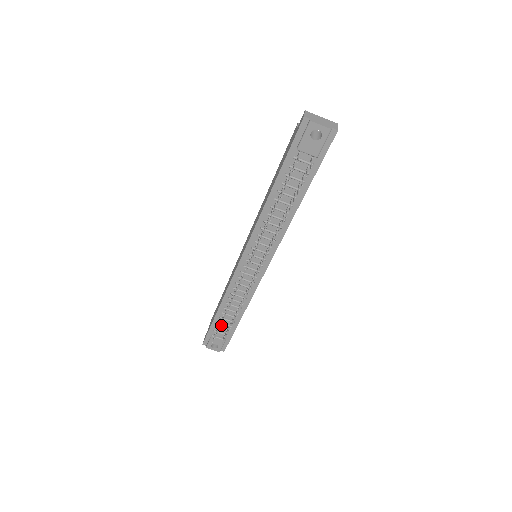
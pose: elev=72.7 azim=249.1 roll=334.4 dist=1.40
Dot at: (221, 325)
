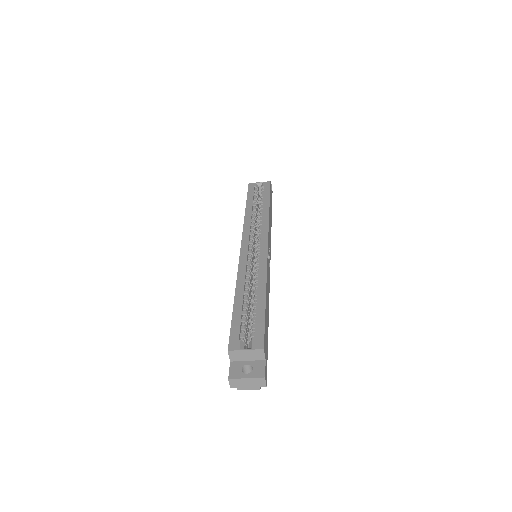
Dot at: occluded
